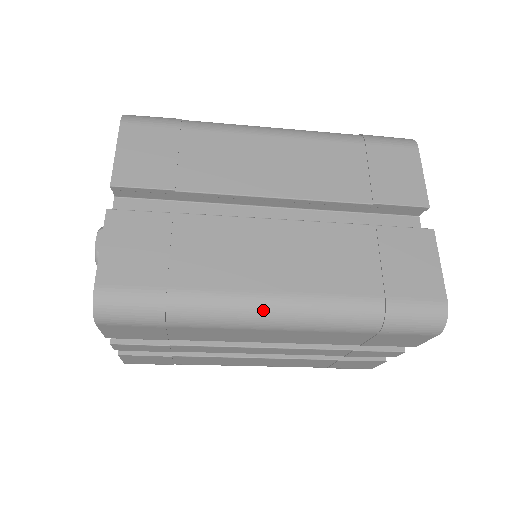
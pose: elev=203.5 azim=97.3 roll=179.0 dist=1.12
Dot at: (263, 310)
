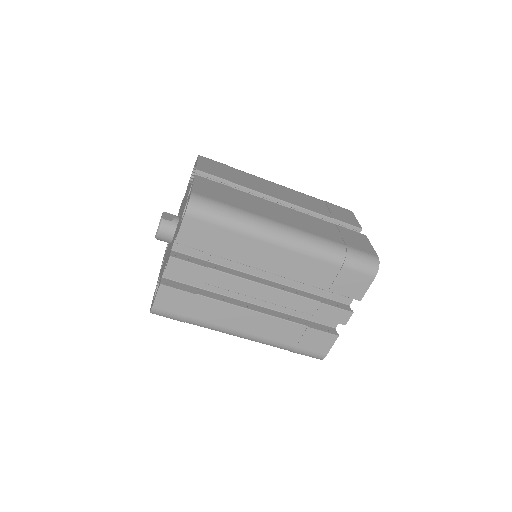
Dot at: (281, 230)
